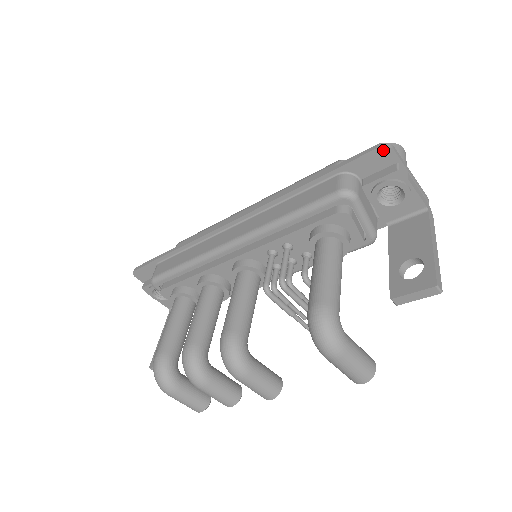
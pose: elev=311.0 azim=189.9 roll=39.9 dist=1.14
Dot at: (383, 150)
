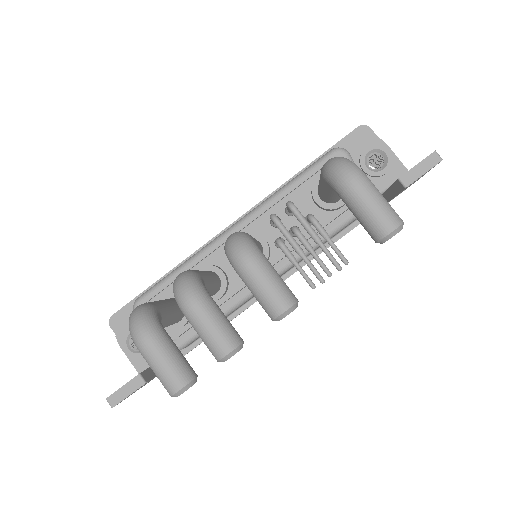
Dot at: (362, 129)
